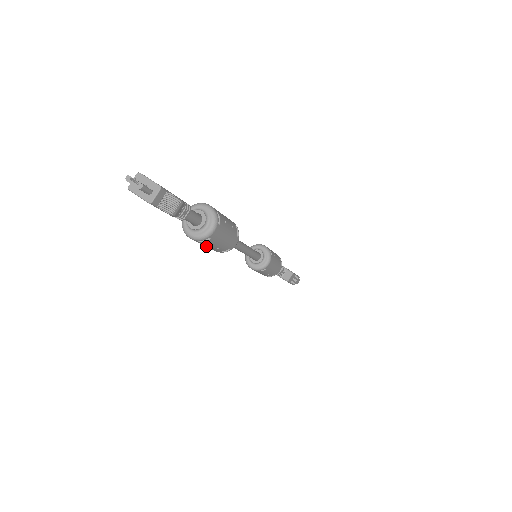
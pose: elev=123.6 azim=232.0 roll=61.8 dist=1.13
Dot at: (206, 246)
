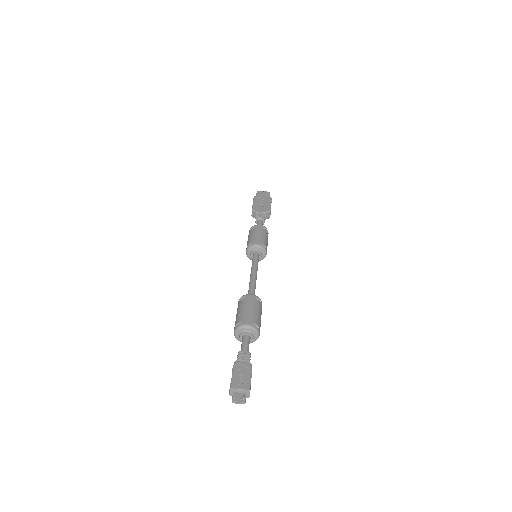
Dot at: occluded
